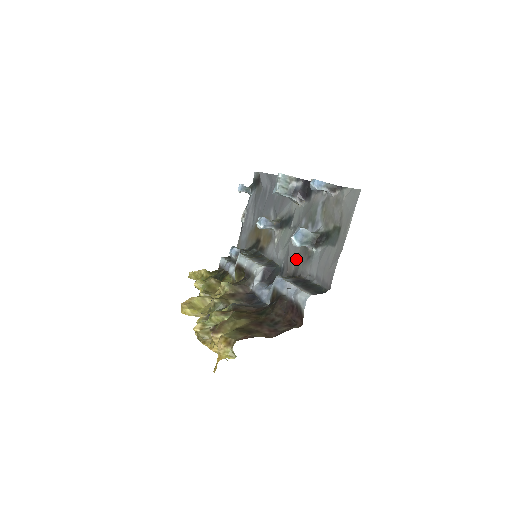
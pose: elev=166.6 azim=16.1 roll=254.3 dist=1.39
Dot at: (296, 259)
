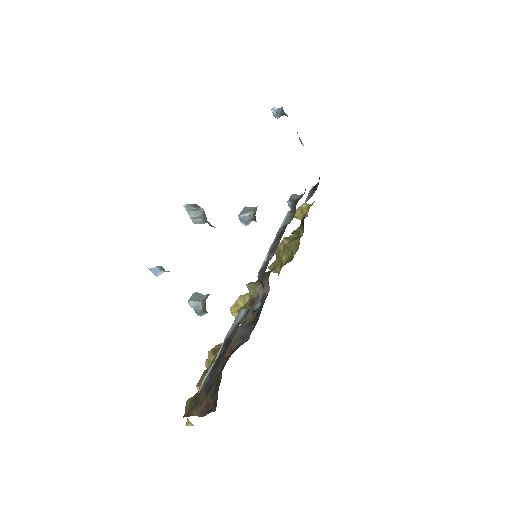
Dot at: occluded
